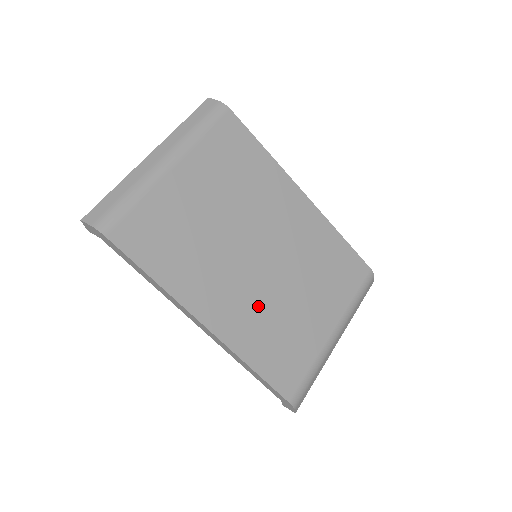
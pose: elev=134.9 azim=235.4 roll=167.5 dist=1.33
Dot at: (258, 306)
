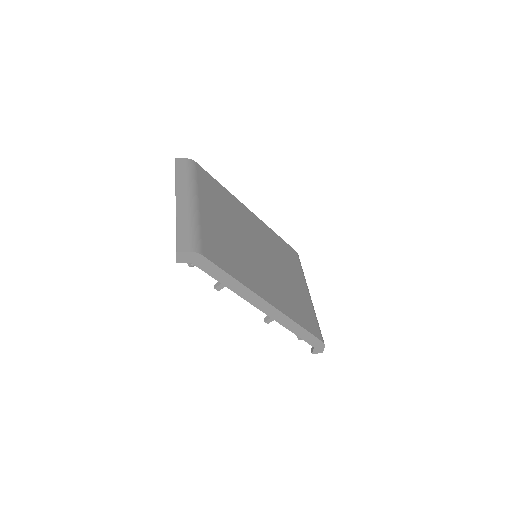
Dot at: (279, 285)
